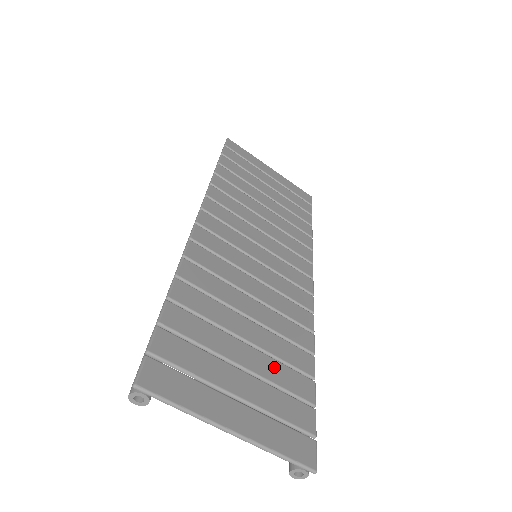
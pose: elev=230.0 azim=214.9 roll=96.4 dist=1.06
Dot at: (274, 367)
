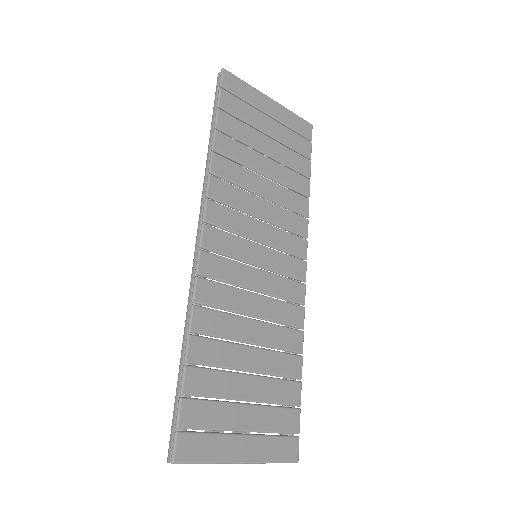
Dot at: (271, 387)
